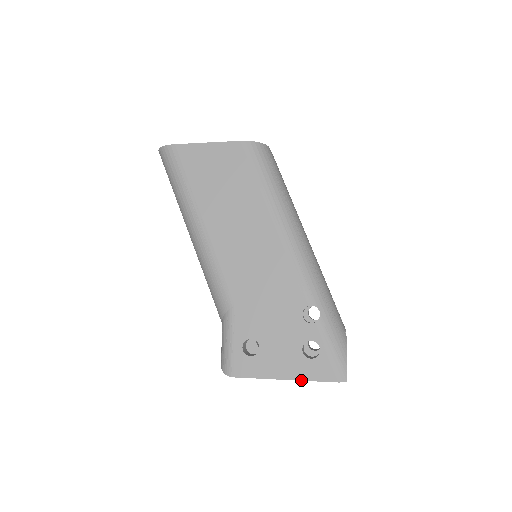
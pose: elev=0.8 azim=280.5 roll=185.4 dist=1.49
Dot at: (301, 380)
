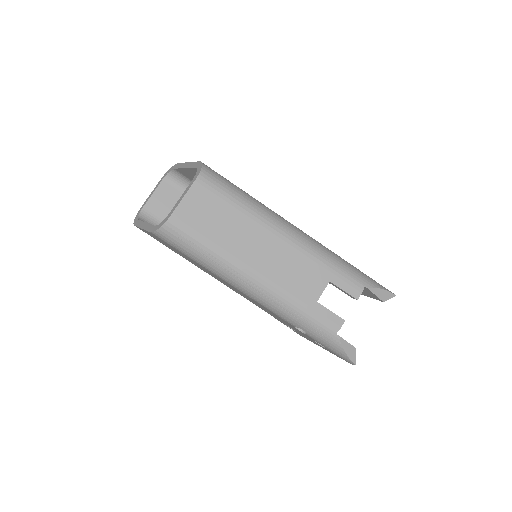
Dot at: occluded
